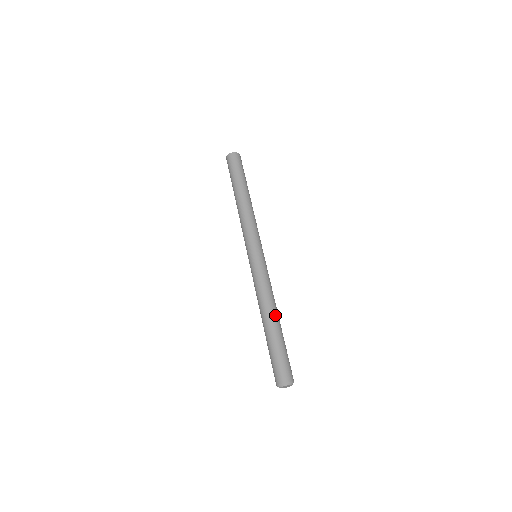
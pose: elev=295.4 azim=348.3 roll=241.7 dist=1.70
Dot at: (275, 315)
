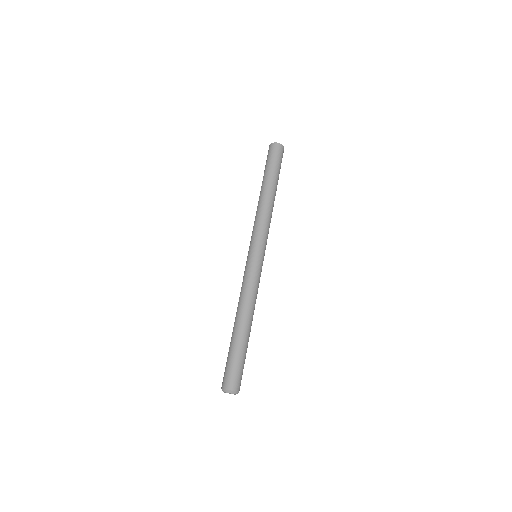
Dot at: (241, 320)
